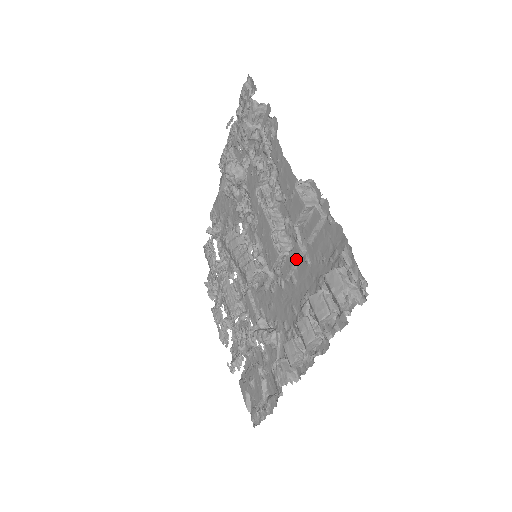
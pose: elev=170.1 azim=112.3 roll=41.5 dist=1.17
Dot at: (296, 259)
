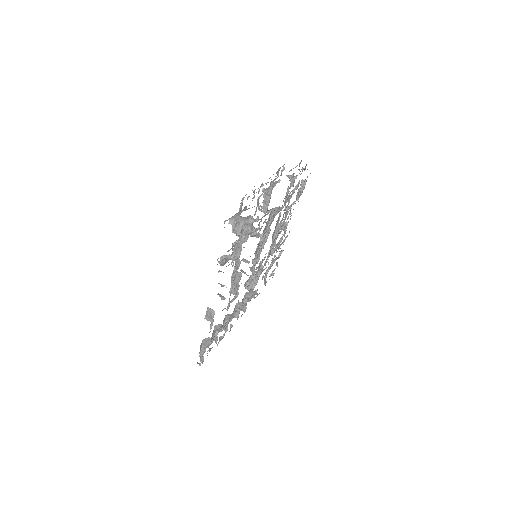
Dot at: occluded
